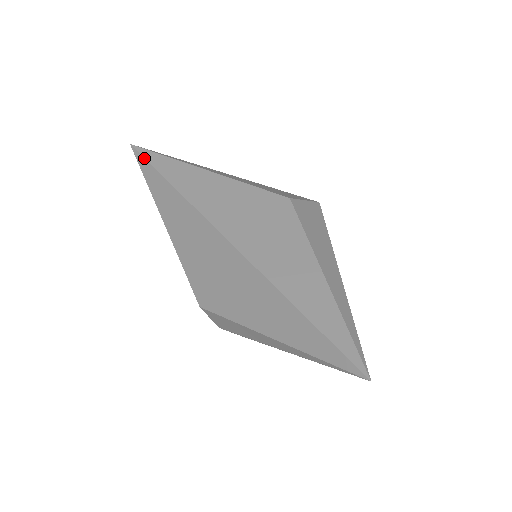
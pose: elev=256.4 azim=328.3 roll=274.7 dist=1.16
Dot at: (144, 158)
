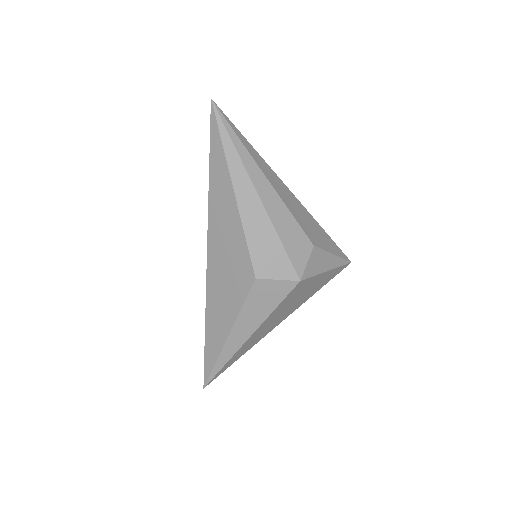
Dot at: (210, 130)
